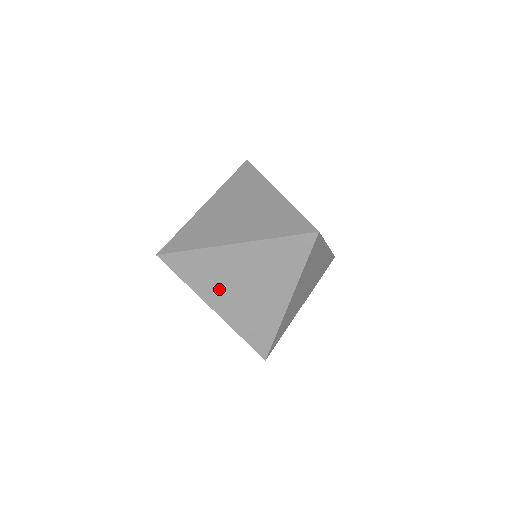
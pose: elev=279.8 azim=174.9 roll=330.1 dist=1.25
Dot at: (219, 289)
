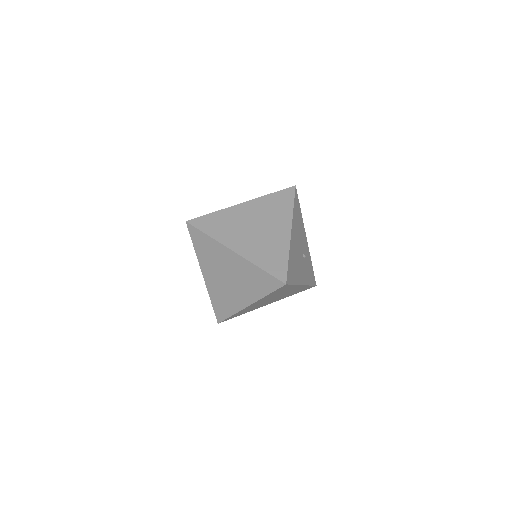
Dot at: (212, 267)
